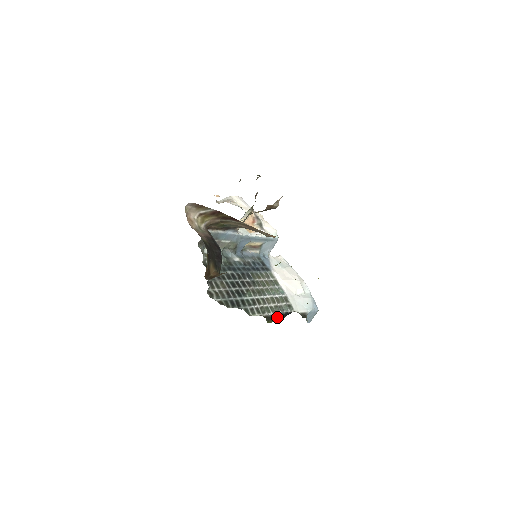
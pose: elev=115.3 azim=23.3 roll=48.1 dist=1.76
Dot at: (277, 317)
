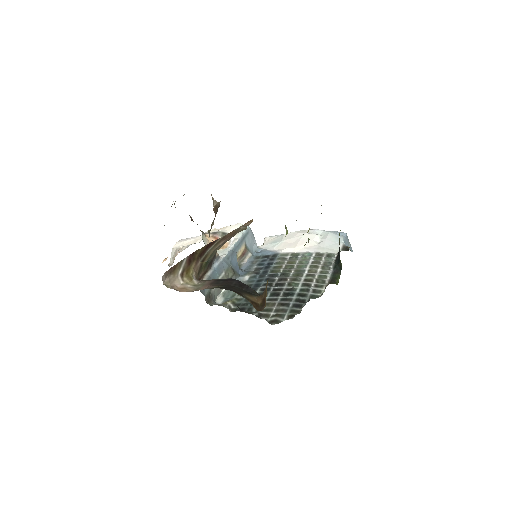
Dot at: (335, 272)
